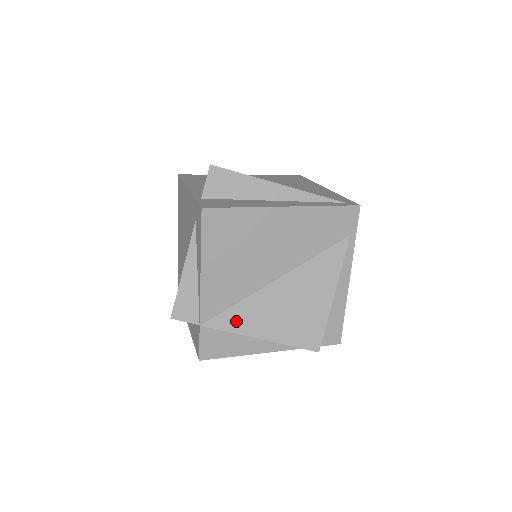
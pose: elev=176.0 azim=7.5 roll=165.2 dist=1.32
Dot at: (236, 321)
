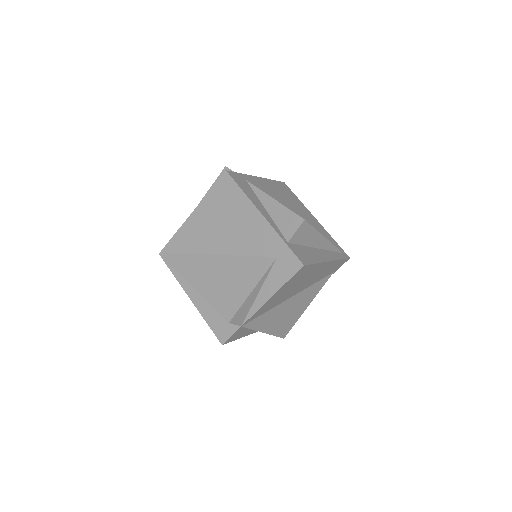
Dot at: (260, 323)
